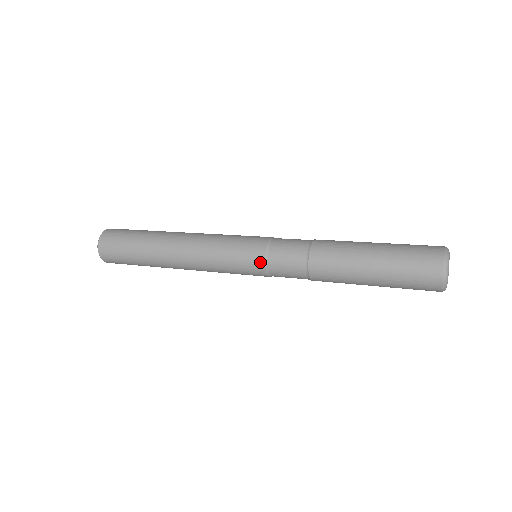
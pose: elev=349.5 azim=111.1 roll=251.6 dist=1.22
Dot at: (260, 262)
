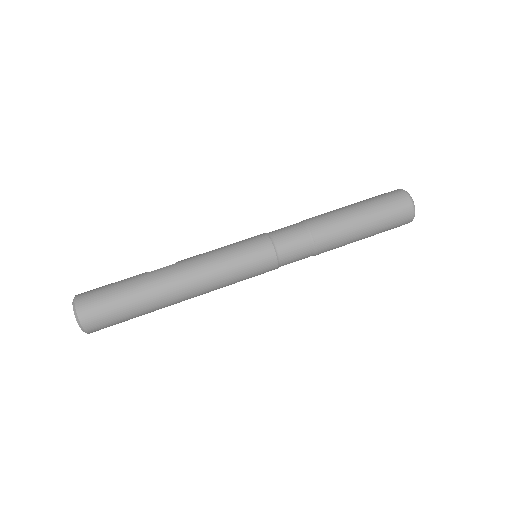
Dot at: occluded
